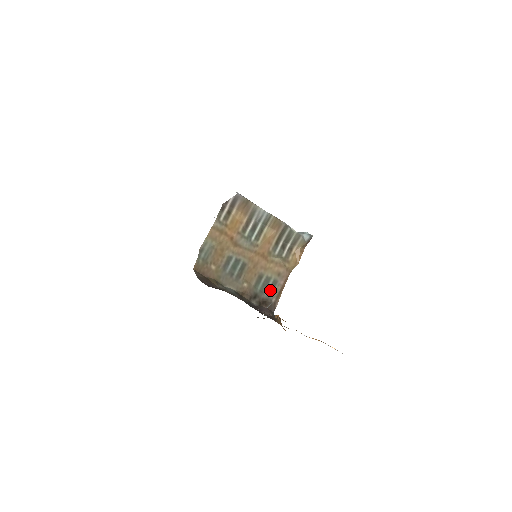
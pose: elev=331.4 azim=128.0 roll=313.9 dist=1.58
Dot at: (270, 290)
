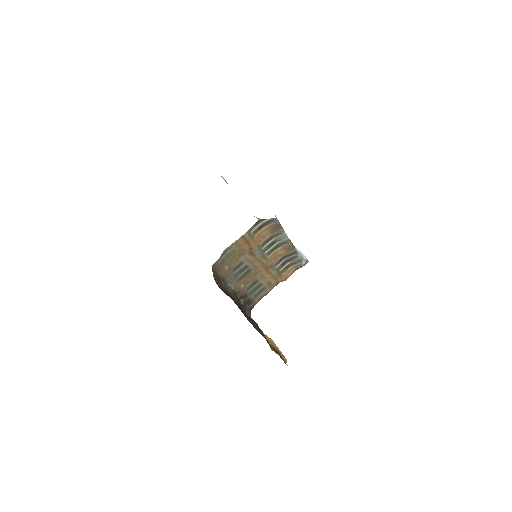
Dot at: (257, 294)
